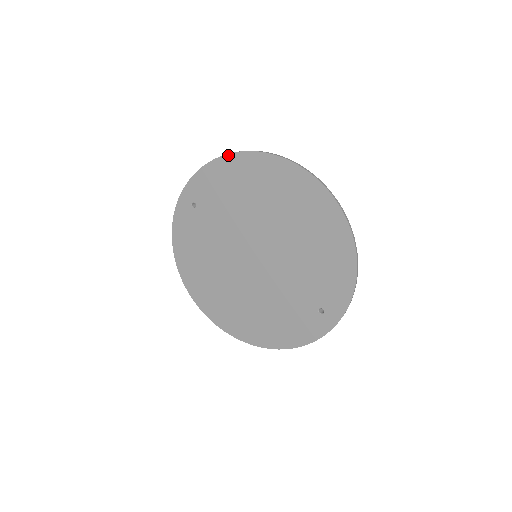
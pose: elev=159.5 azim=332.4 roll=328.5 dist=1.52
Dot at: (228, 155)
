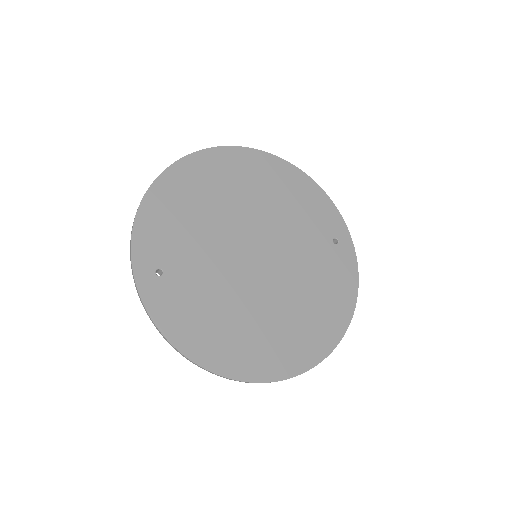
Dot at: (150, 189)
